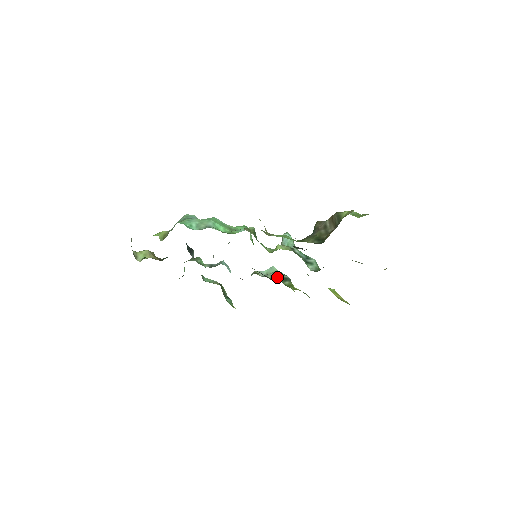
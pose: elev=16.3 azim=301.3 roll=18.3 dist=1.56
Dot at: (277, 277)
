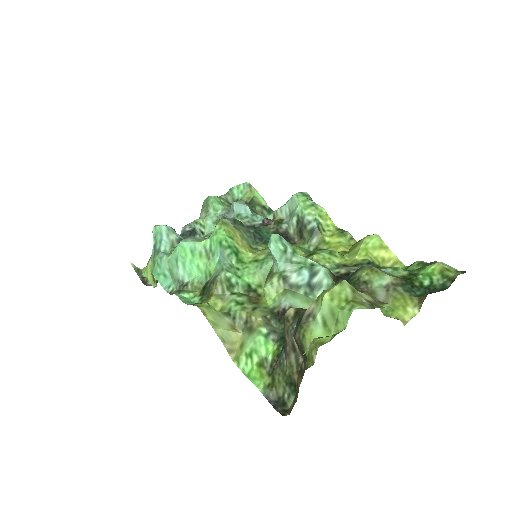
Dot at: (301, 230)
